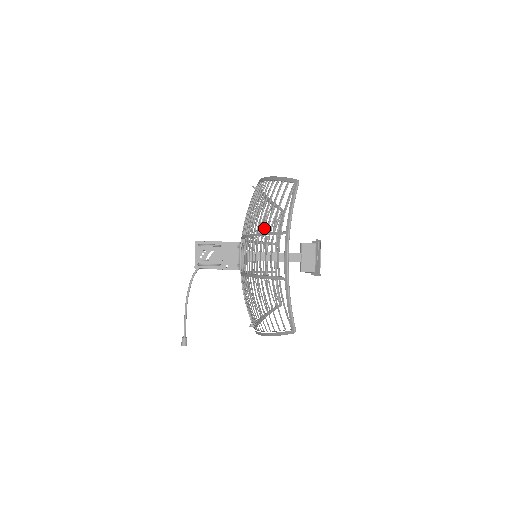
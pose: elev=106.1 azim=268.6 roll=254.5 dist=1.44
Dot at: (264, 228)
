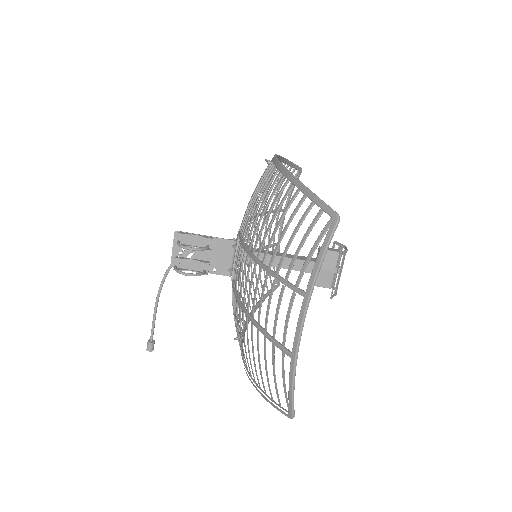
Dot at: occluded
